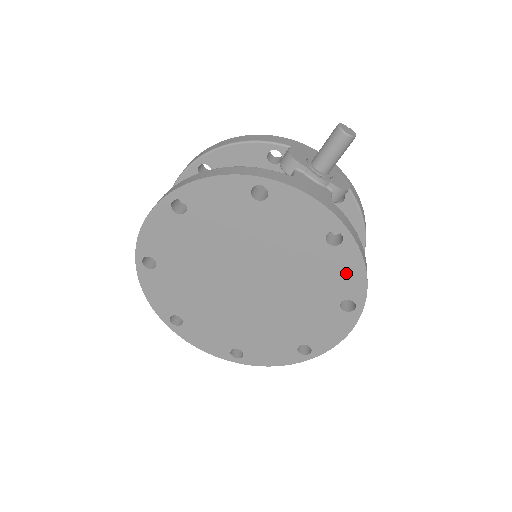
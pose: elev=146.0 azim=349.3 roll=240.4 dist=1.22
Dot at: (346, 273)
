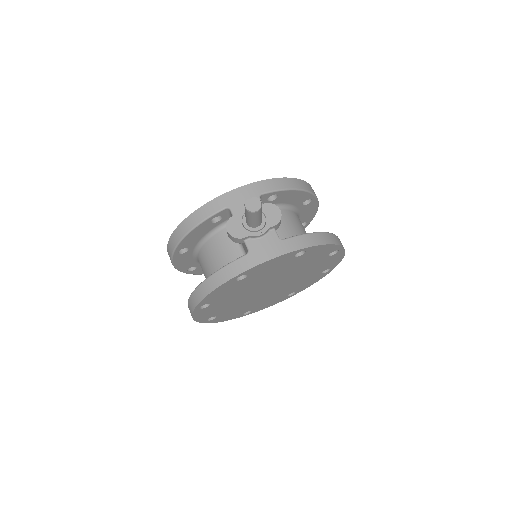
Dot at: (320, 252)
